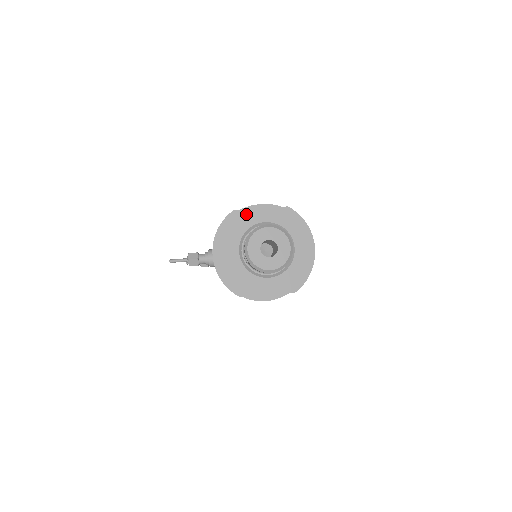
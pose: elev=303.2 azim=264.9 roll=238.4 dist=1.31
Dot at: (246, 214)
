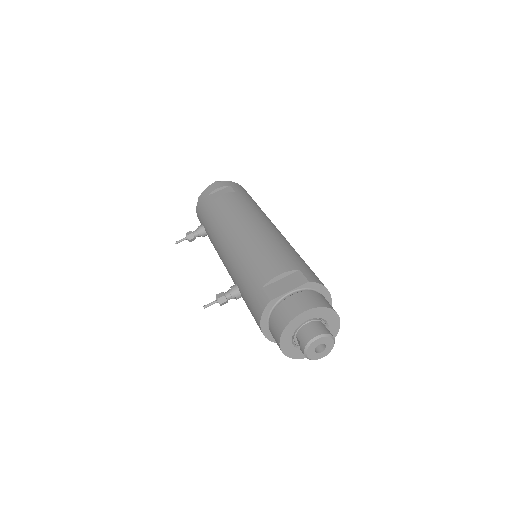
Dot at: (293, 322)
